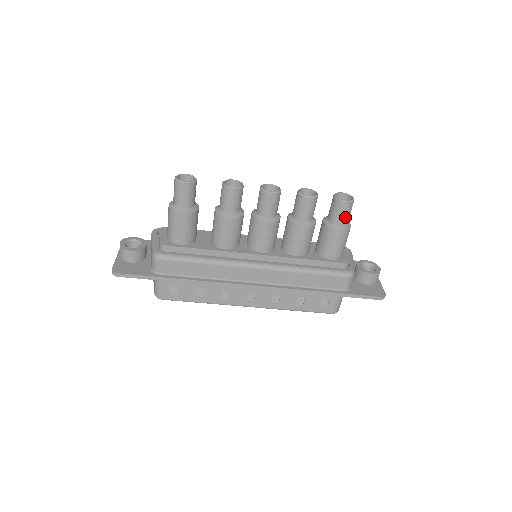
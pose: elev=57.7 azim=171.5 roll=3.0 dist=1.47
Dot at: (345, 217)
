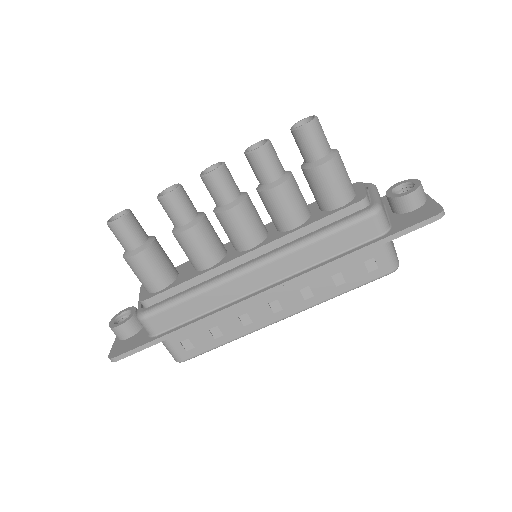
Dot at: (319, 145)
